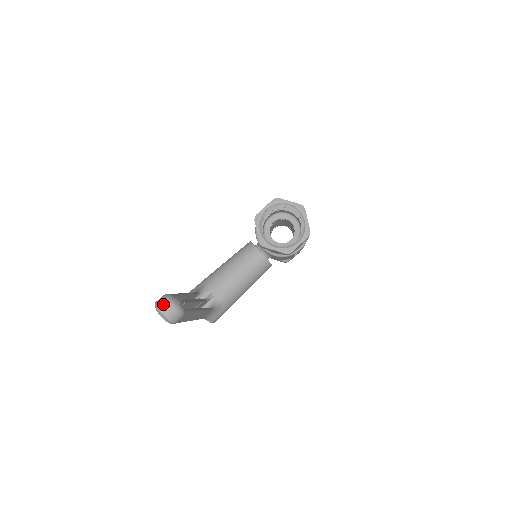
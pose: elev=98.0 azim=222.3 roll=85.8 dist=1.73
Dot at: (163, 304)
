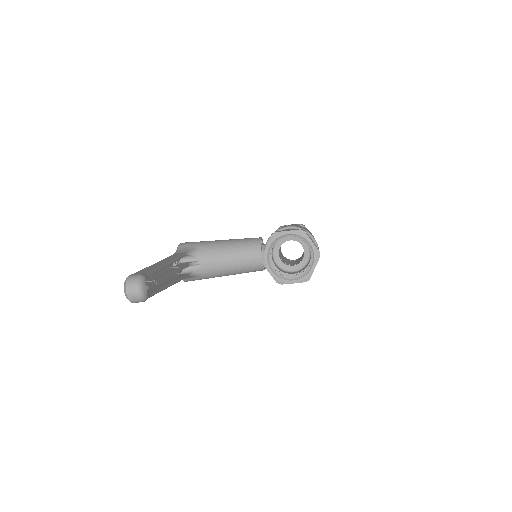
Dot at: (132, 285)
